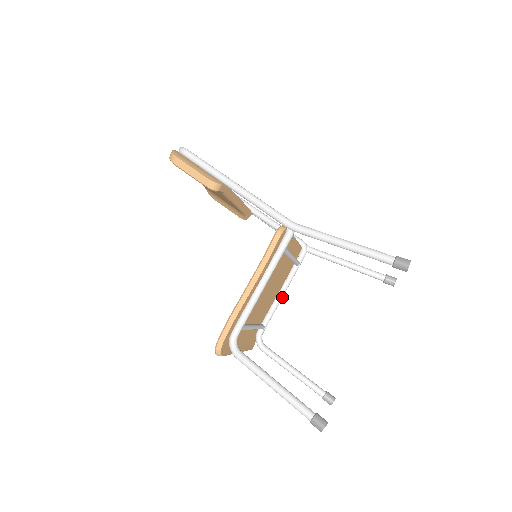
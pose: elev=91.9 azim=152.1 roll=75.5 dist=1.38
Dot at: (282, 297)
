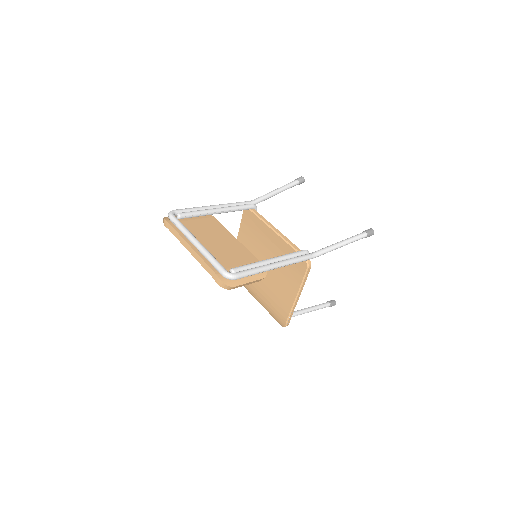
Dot at: occluded
